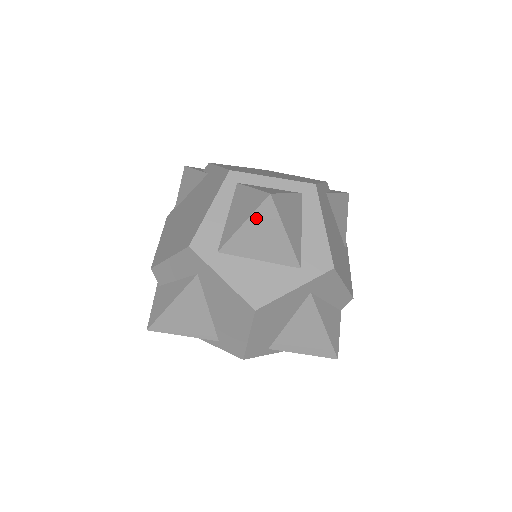
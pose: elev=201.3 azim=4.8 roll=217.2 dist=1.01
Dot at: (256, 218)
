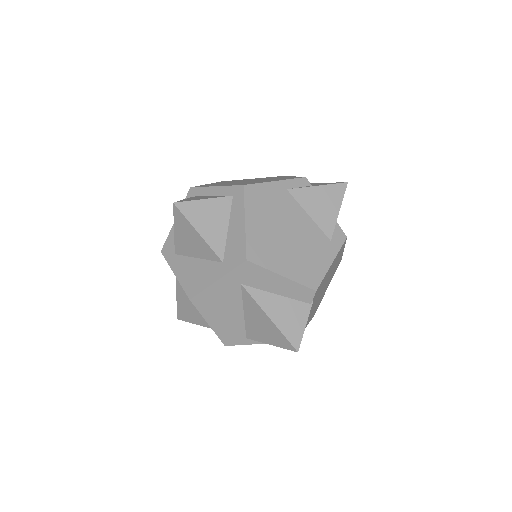
Dot at: (177, 224)
